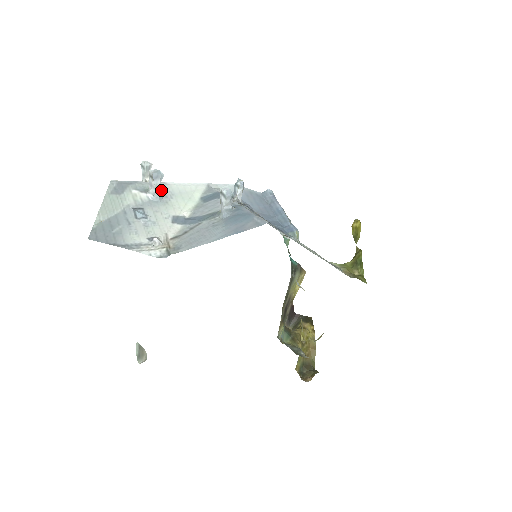
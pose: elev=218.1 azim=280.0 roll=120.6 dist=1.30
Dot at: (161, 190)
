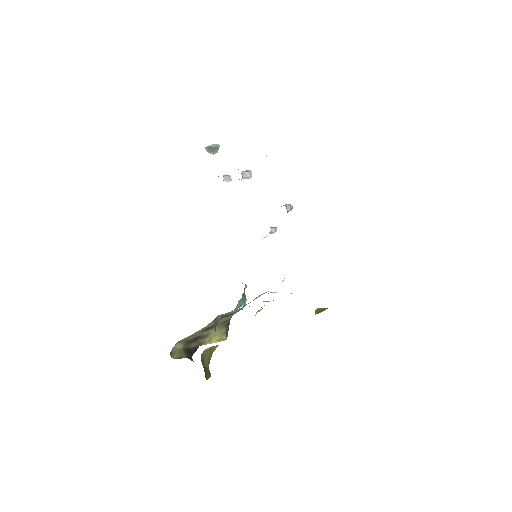
Dot at: occluded
